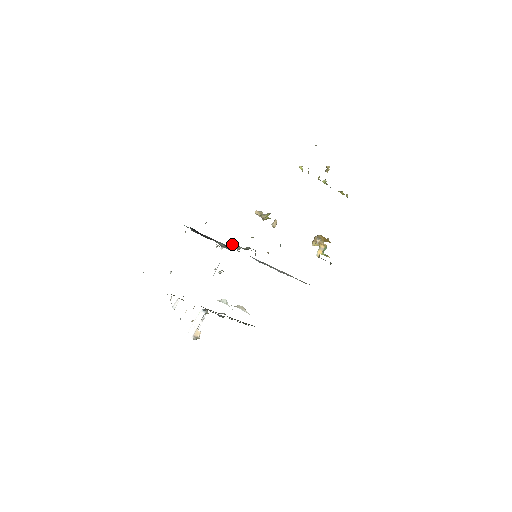
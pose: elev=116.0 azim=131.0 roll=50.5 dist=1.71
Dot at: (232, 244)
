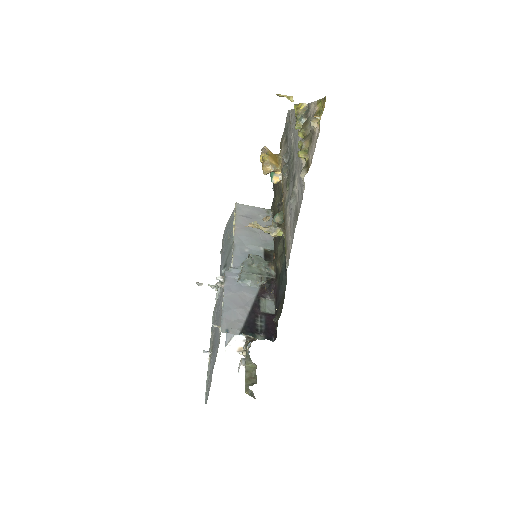
Dot at: (248, 279)
